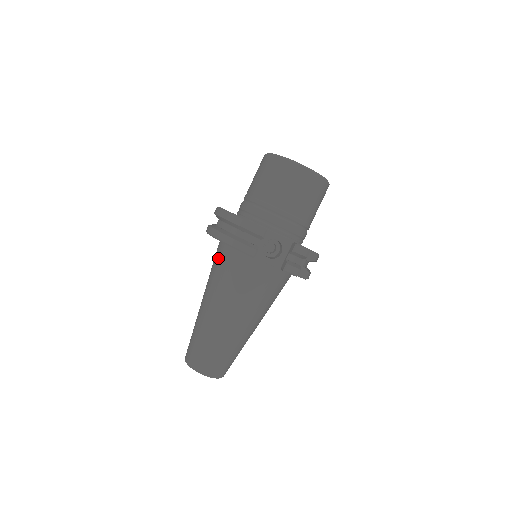
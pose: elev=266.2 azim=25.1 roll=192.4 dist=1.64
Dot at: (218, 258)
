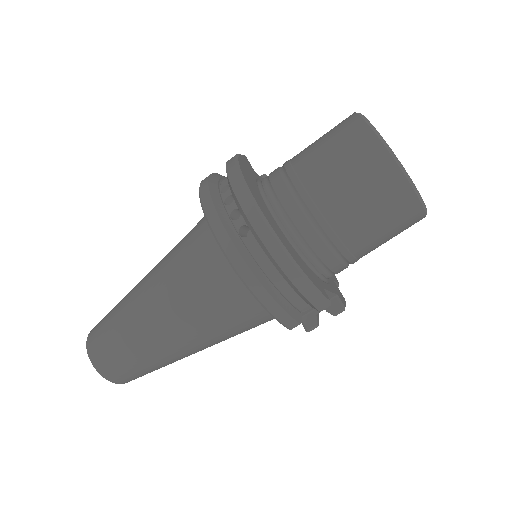
Dot at: (214, 276)
